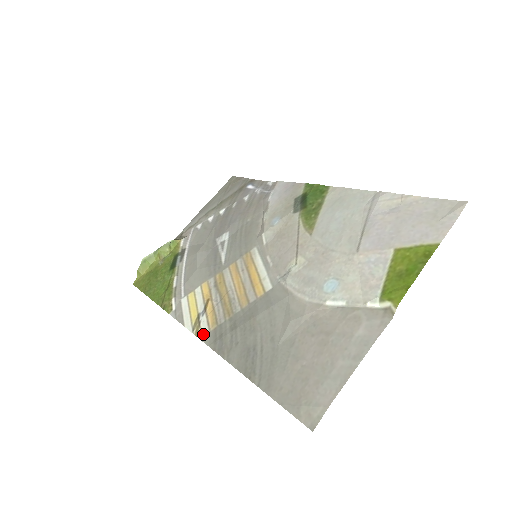
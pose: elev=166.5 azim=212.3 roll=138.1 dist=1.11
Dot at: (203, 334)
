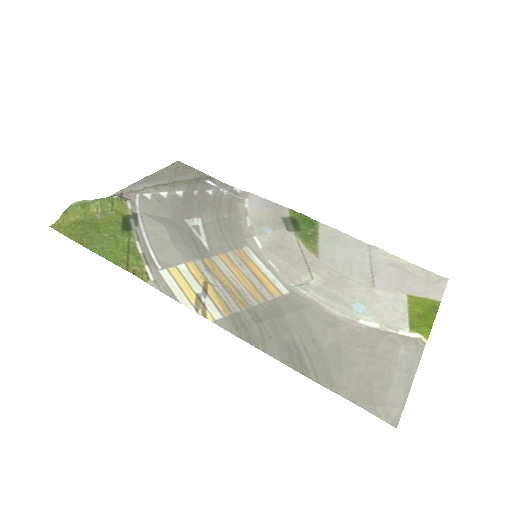
Dot at: (216, 318)
